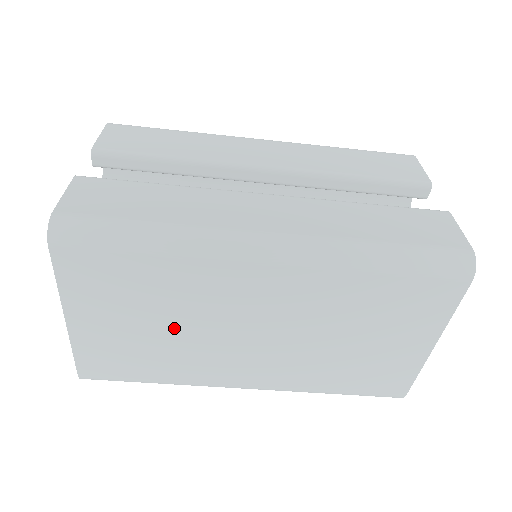
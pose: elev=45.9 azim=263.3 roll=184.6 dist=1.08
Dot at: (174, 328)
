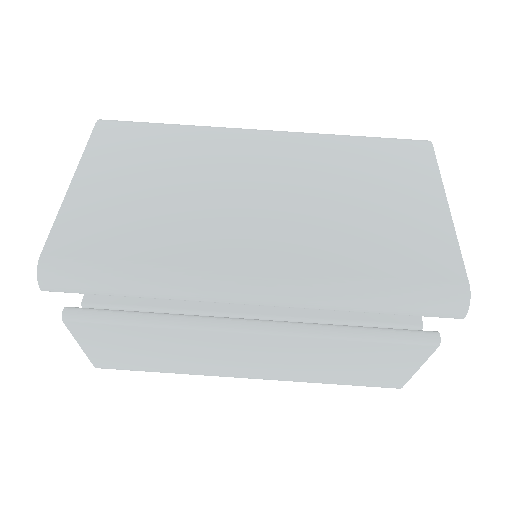
Dot at: (177, 189)
